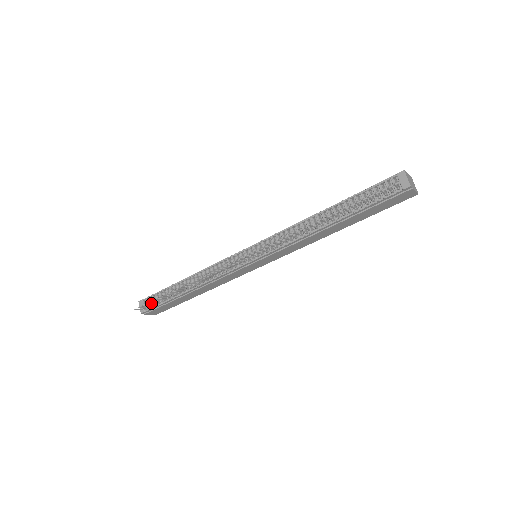
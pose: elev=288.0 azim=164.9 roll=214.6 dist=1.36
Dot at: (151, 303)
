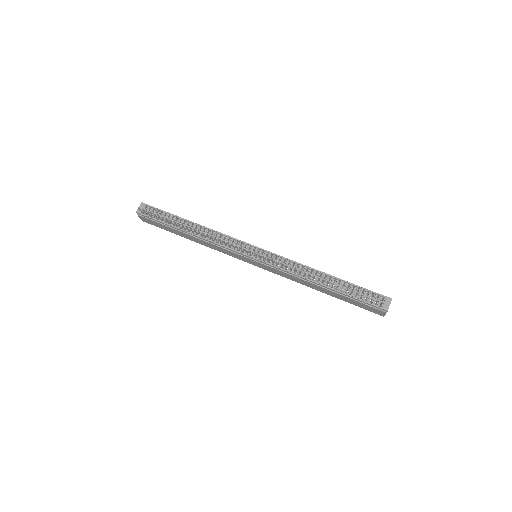
Dot at: (154, 215)
